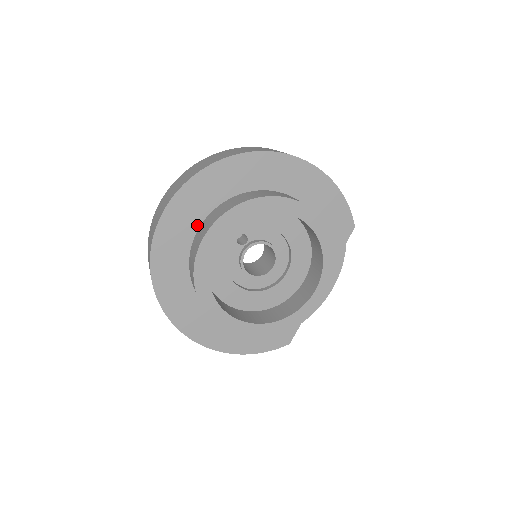
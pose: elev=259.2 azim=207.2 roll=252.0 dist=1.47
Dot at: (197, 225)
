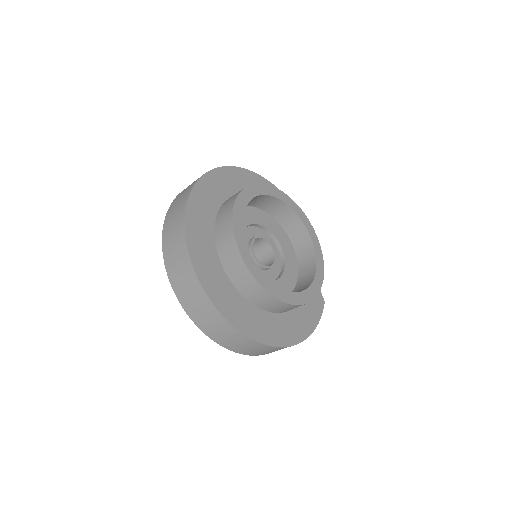
Dot at: (215, 251)
